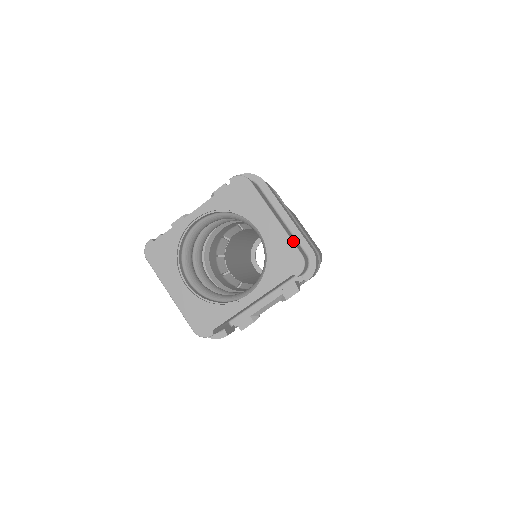
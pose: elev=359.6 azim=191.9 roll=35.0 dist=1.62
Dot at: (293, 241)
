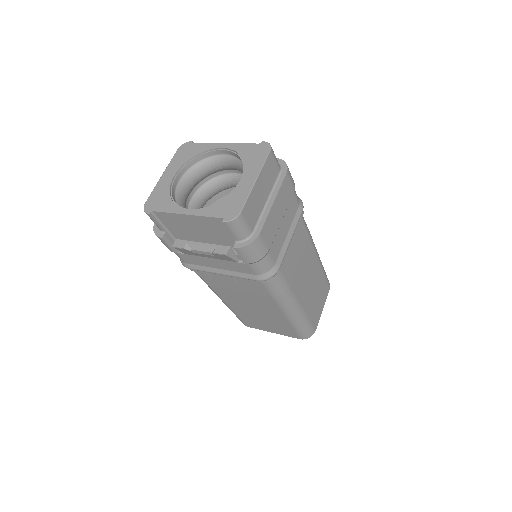
Dot at: (248, 202)
